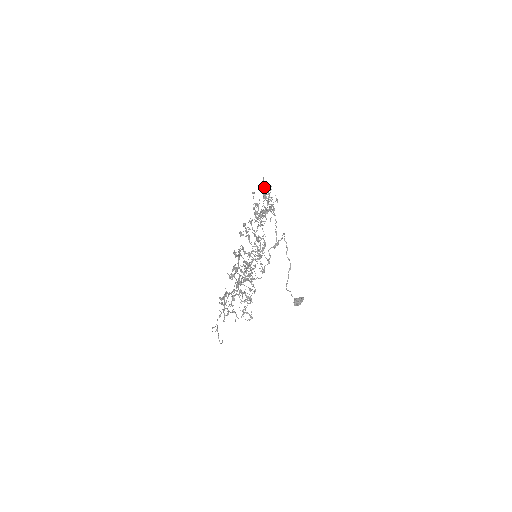
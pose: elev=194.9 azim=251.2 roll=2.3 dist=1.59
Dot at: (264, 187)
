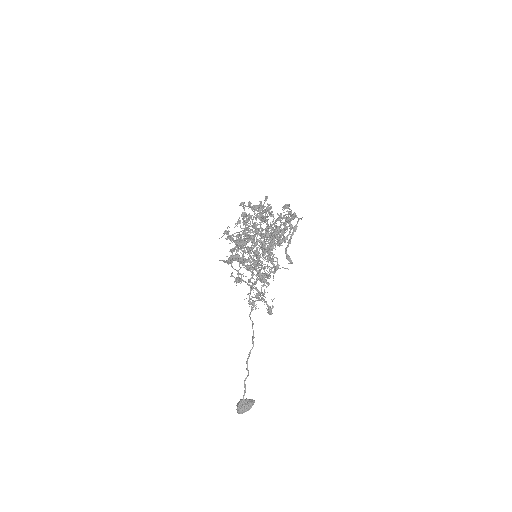
Dot at: occluded
